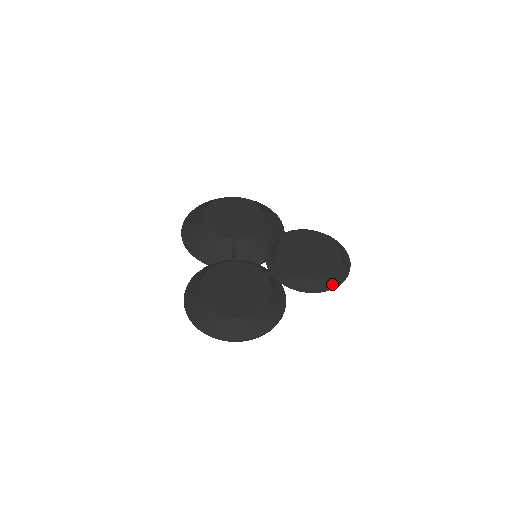
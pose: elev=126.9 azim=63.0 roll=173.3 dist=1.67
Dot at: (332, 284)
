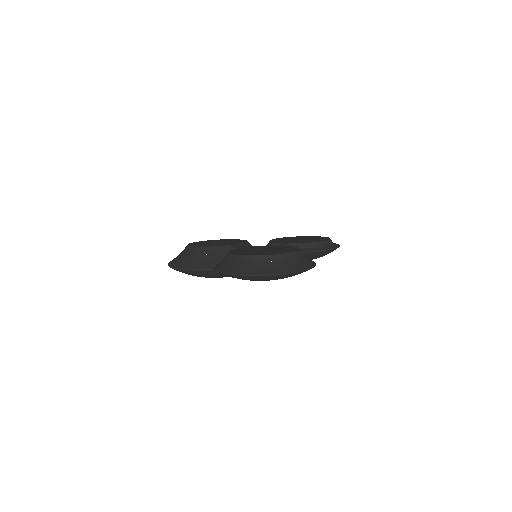
Dot at: (333, 246)
